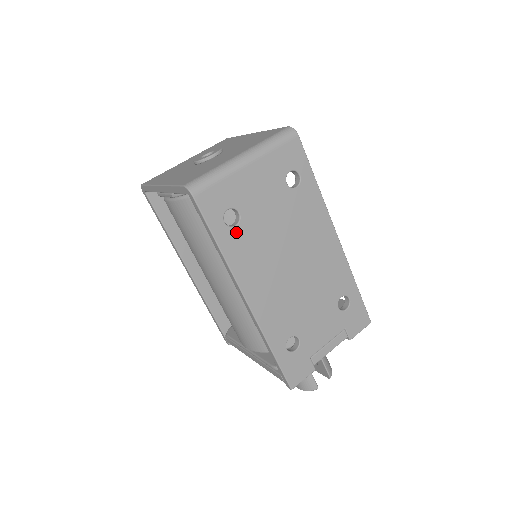
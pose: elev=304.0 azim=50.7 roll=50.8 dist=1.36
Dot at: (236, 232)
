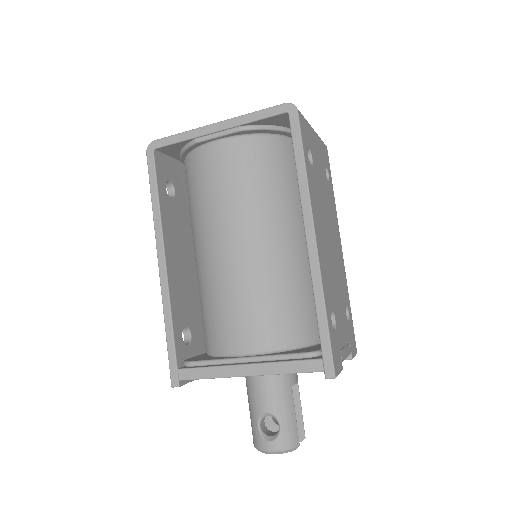
Dot at: (311, 170)
